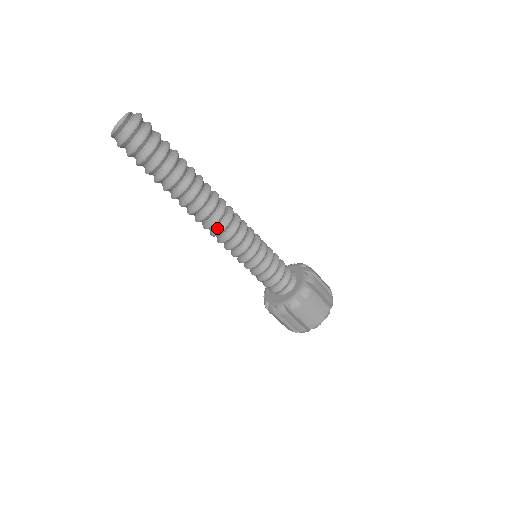
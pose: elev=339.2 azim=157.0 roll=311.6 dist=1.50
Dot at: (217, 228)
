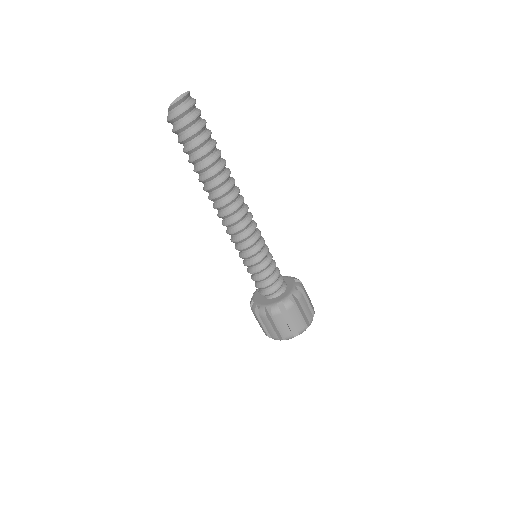
Dot at: (234, 216)
